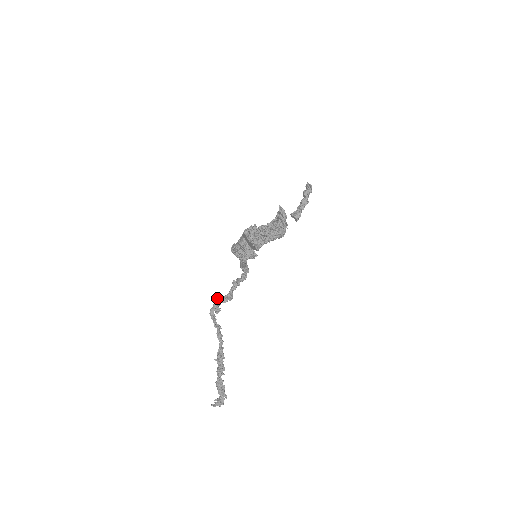
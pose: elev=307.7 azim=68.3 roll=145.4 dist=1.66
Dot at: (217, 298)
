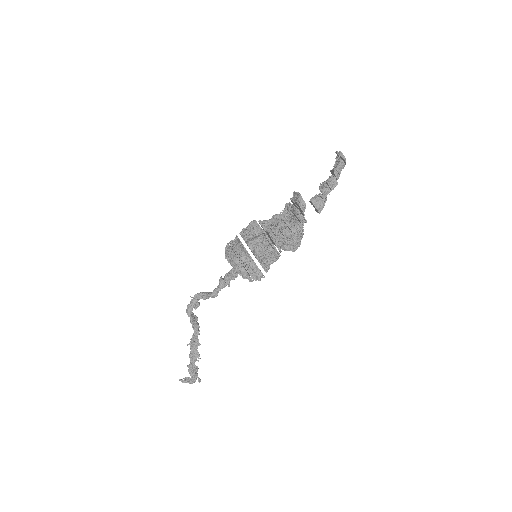
Dot at: (197, 294)
